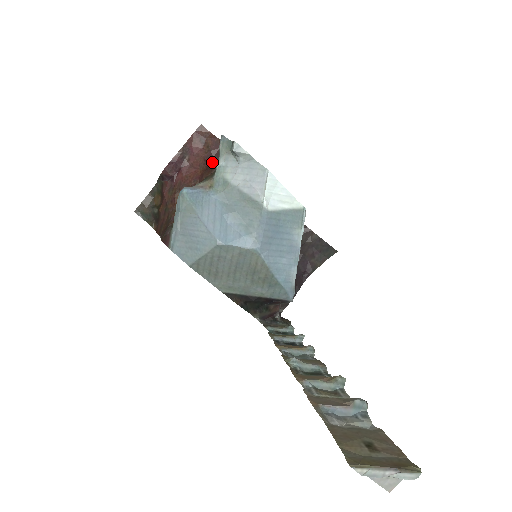
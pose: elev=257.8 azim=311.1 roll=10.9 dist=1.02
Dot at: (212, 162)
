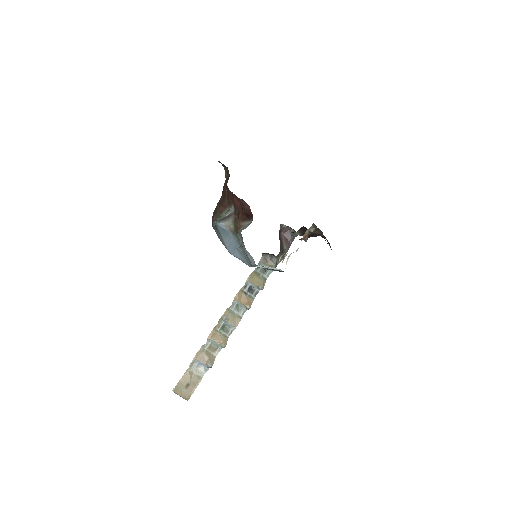
Dot at: (246, 215)
